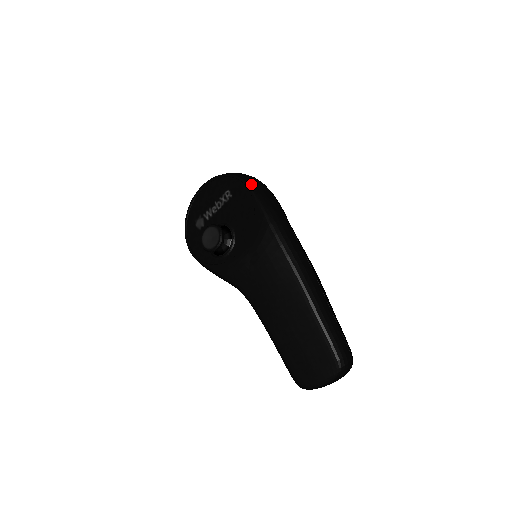
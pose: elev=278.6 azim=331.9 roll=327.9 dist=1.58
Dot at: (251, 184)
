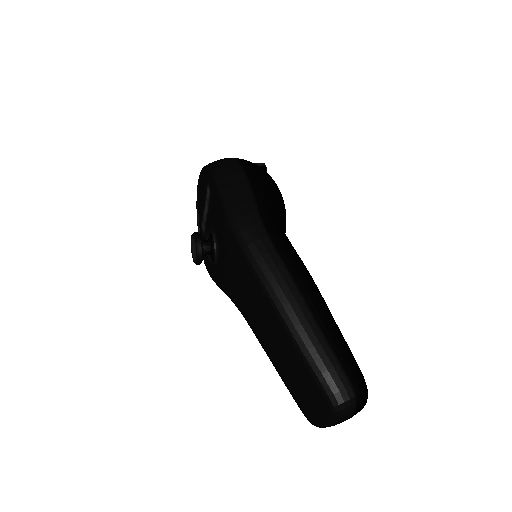
Dot at: (218, 175)
